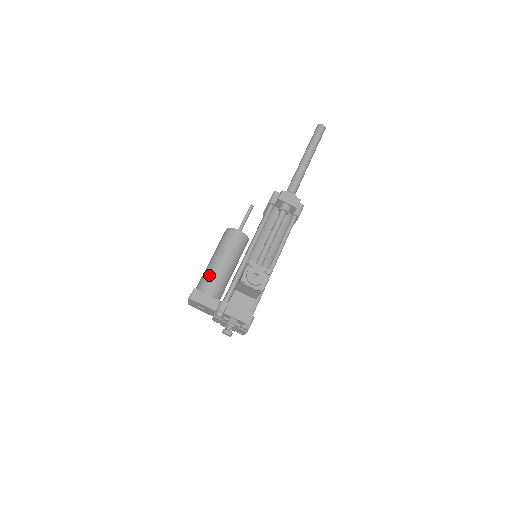
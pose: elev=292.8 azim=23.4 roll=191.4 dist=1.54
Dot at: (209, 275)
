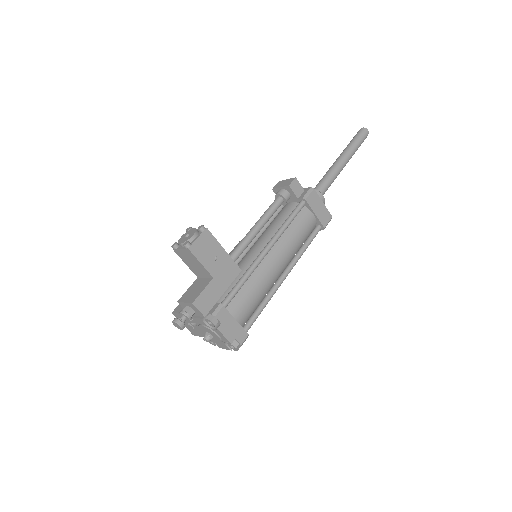
Dot at: occluded
